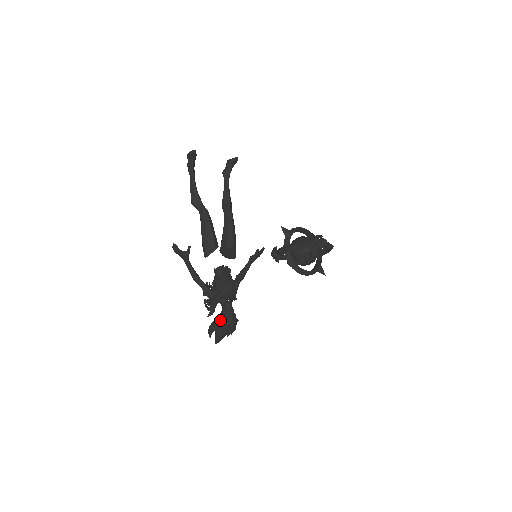
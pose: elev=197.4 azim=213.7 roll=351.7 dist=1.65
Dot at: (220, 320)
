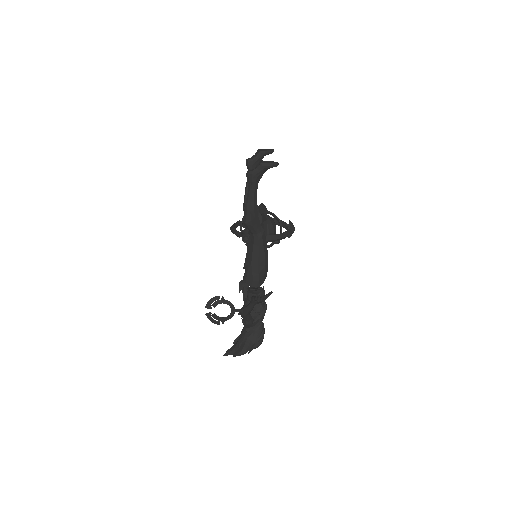
Dot at: (255, 343)
